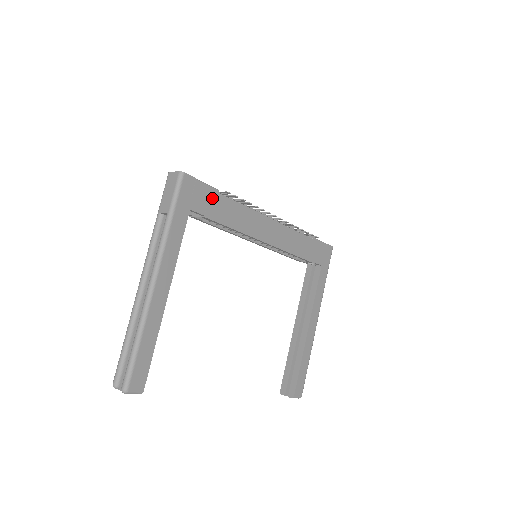
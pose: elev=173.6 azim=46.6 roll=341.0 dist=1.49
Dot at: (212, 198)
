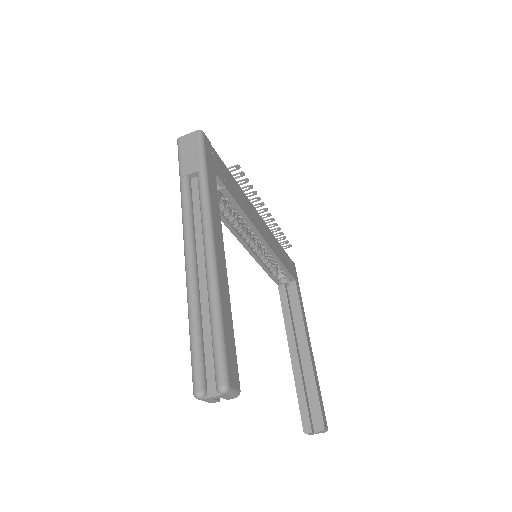
Dot at: (225, 171)
